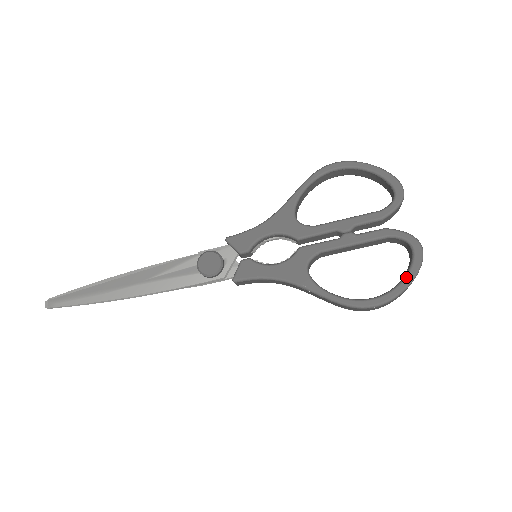
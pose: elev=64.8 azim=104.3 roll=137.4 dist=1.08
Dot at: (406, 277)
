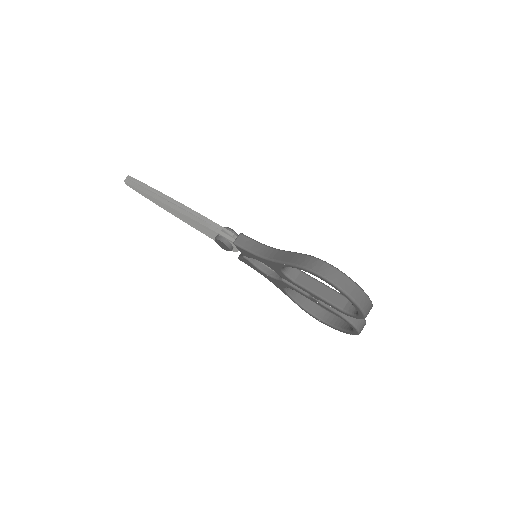
Dot at: occluded
